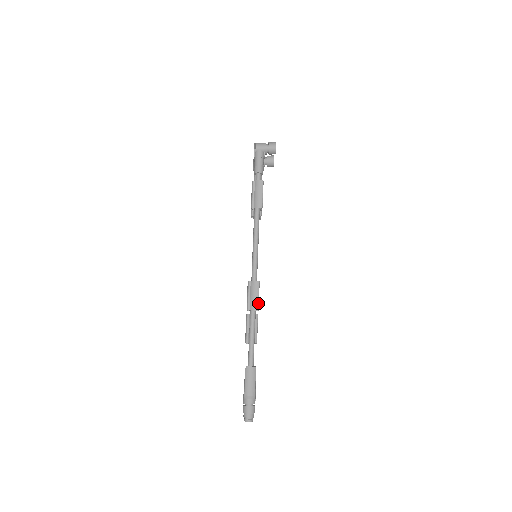
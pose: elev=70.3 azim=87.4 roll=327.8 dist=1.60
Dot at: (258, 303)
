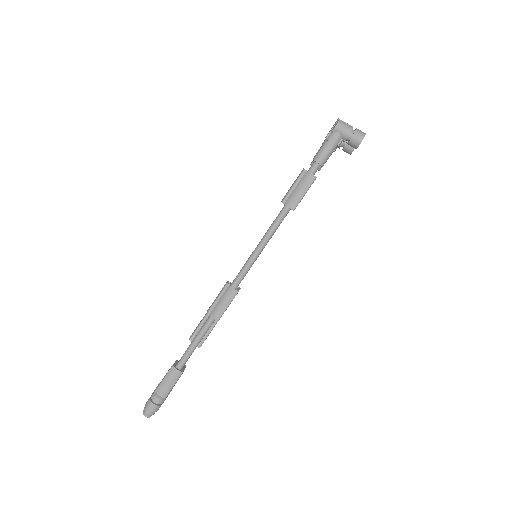
Dot at: (223, 313)
